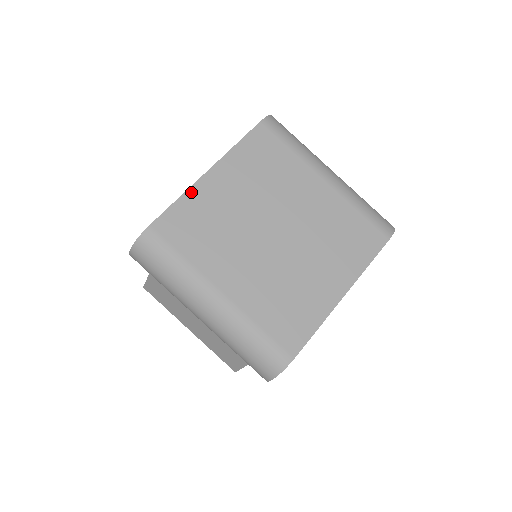
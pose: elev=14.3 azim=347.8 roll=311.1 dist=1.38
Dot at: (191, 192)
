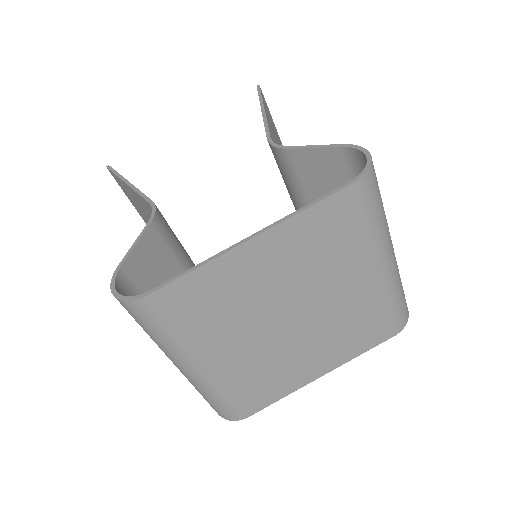
Dot at: (217, 263)
